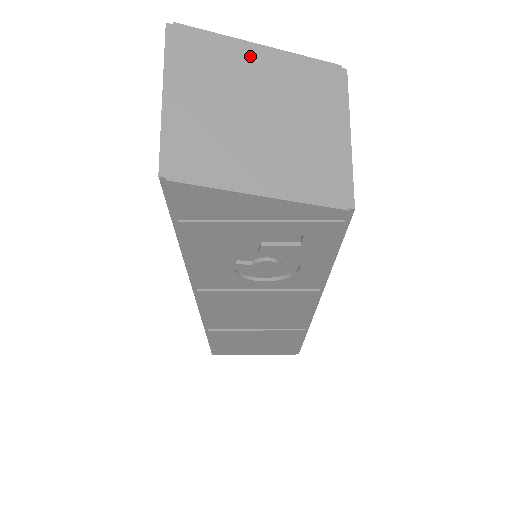
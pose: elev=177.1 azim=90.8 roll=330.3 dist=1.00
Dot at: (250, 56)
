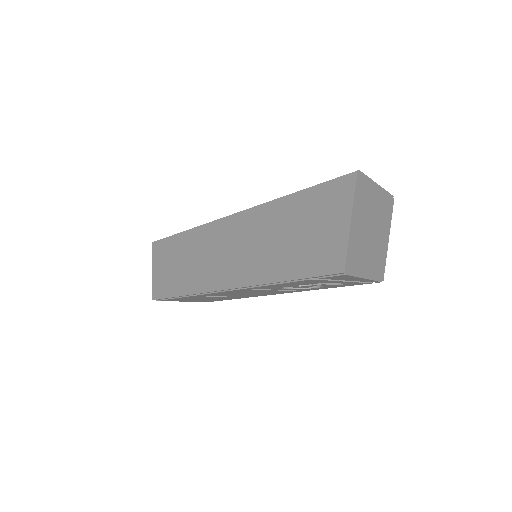
Dot at: (374, 192)
